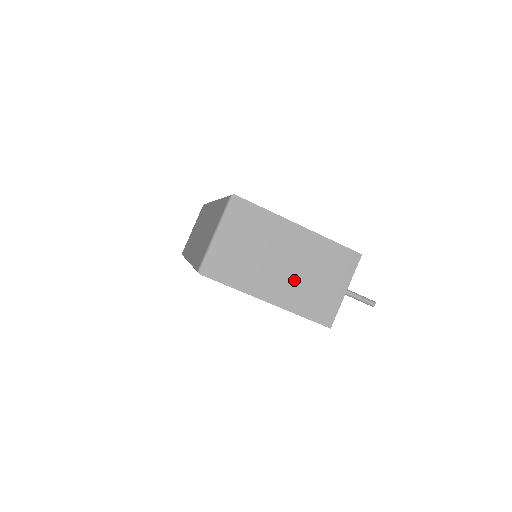
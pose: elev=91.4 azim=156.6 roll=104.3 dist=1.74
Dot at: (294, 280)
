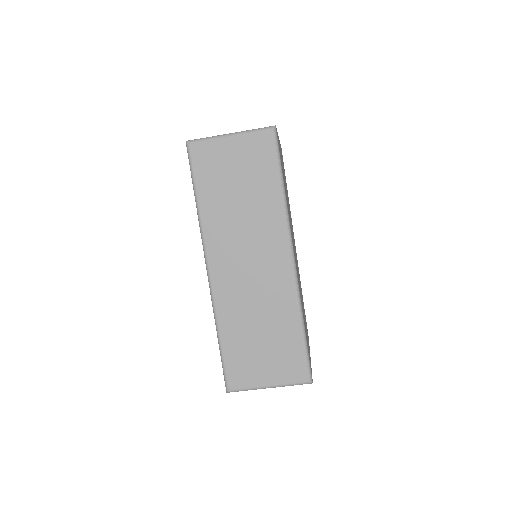
Dot at: occluded
